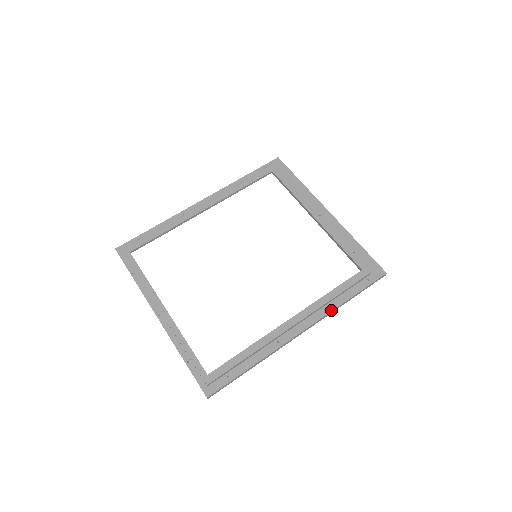
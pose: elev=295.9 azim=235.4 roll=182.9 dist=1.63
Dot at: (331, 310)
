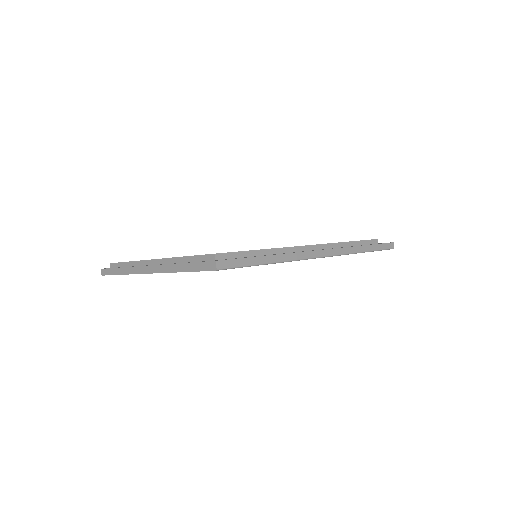
Dot at: (348, 247)
